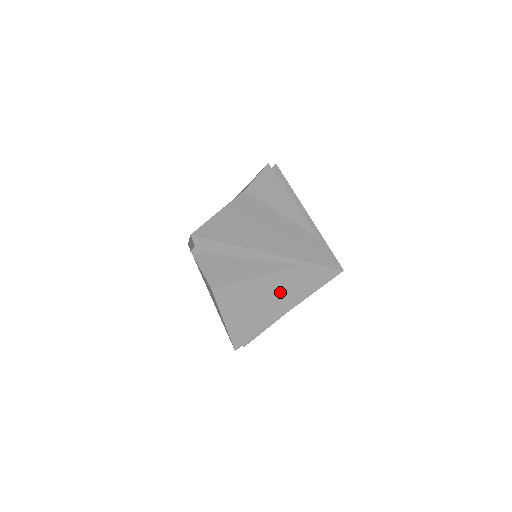
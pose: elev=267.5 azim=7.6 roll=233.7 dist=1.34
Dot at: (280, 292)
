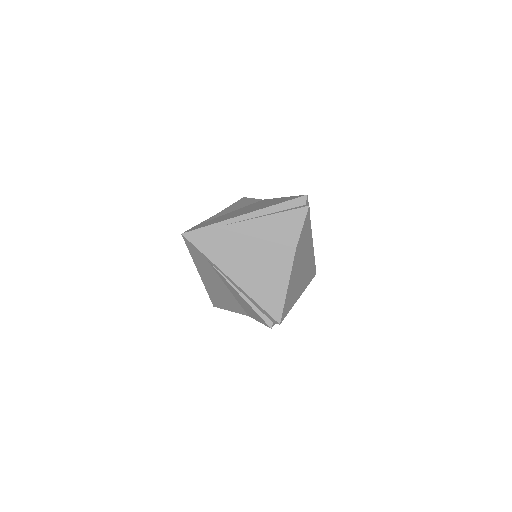
Dot at: occluded
